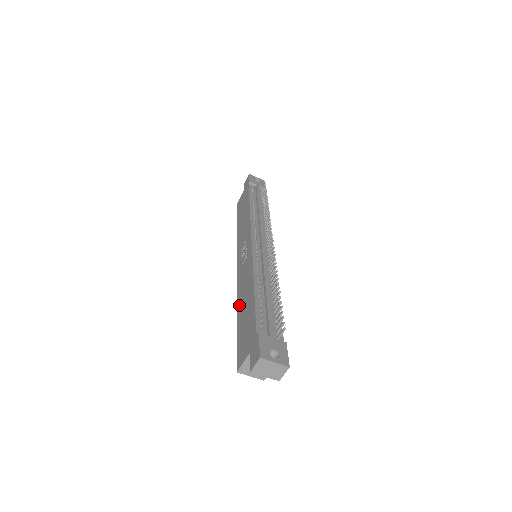
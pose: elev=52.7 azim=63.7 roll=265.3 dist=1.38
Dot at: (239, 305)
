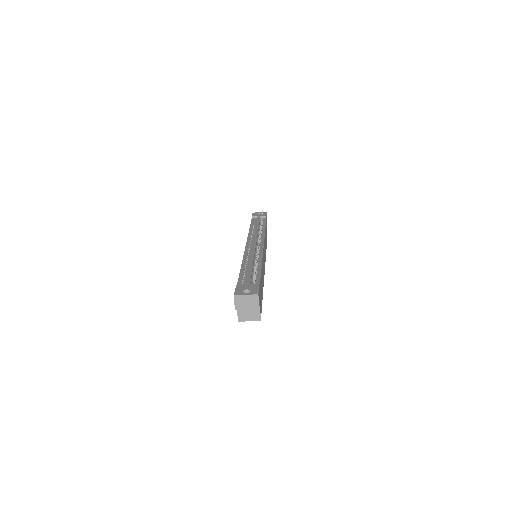
Dot at: occluded
